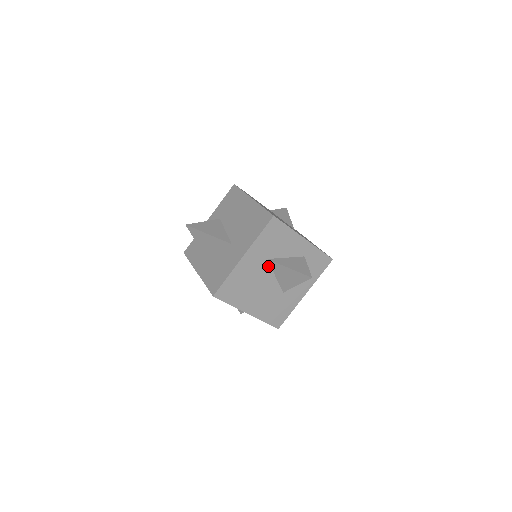
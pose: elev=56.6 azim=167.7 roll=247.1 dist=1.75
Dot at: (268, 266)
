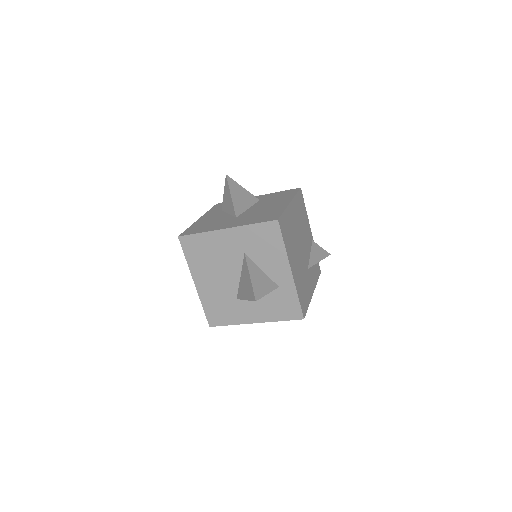
Dot at: (241, 260)
